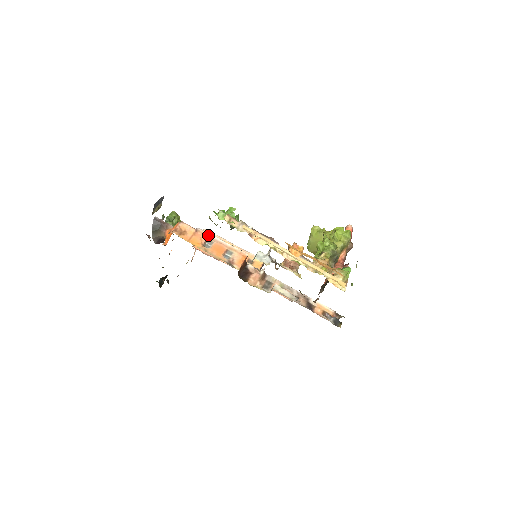
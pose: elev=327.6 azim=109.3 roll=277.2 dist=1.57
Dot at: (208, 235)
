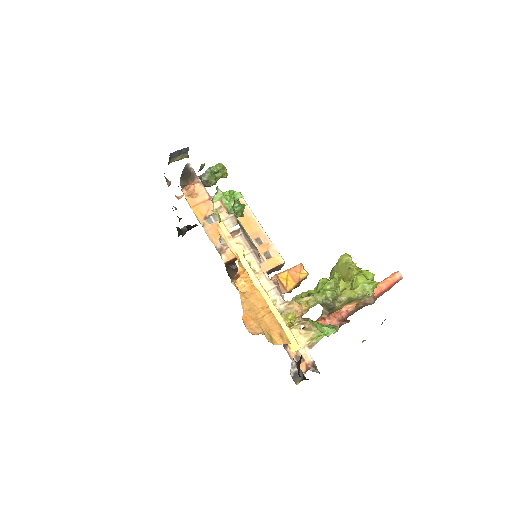
Dot at: occluded
